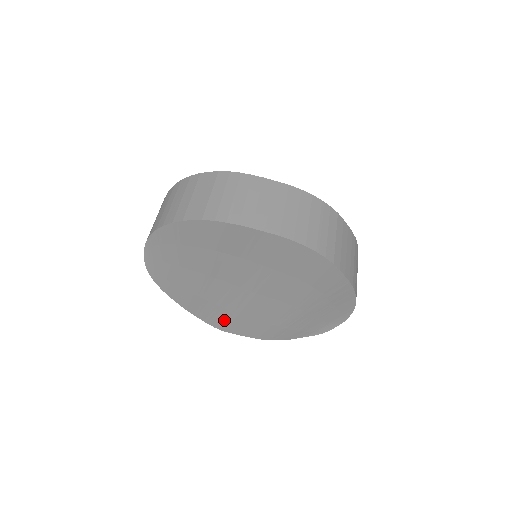
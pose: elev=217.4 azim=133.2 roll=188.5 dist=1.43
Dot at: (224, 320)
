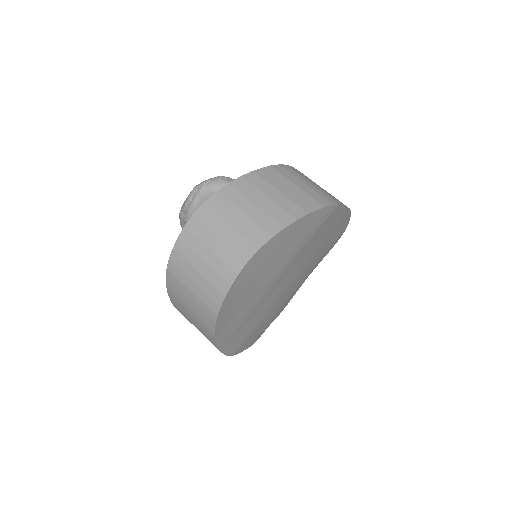
Dot at: (244, 338)
